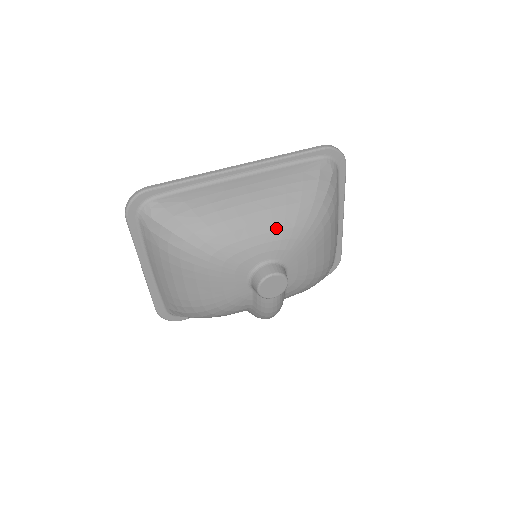
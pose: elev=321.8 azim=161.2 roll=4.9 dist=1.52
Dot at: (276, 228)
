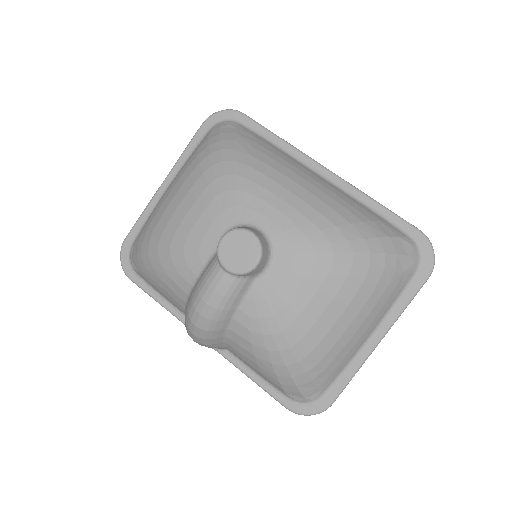
Dot at: (304, 212)
